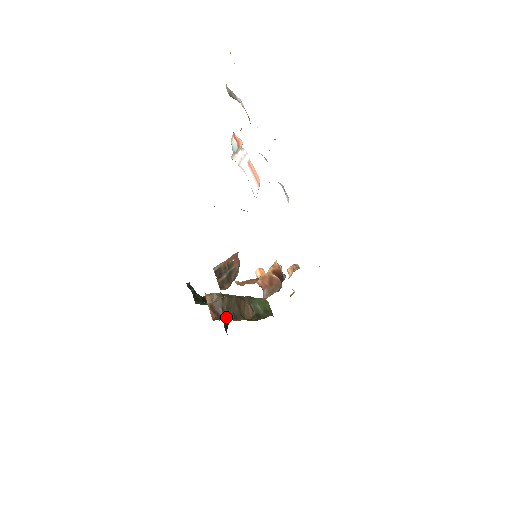
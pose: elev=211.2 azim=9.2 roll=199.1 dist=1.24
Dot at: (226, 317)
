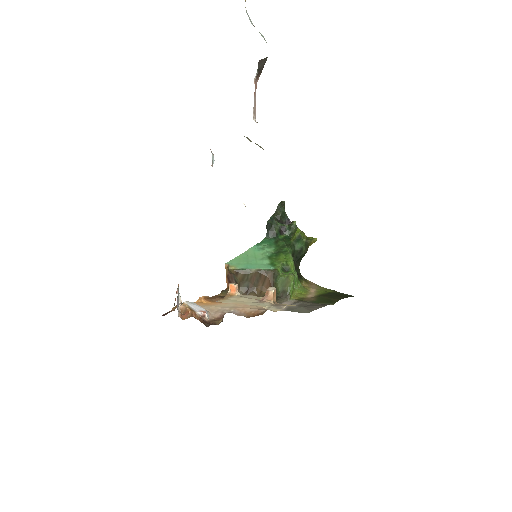
Dot at: occluded
